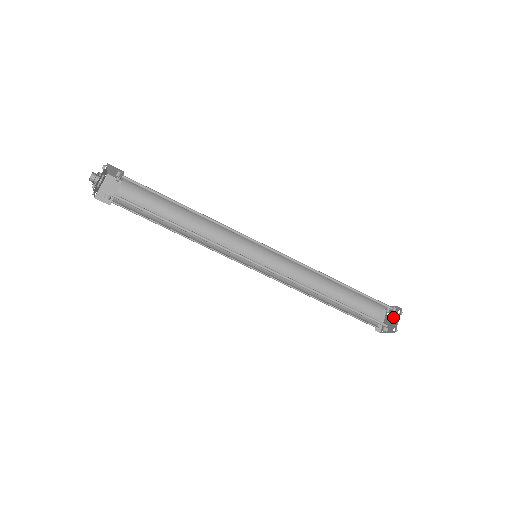
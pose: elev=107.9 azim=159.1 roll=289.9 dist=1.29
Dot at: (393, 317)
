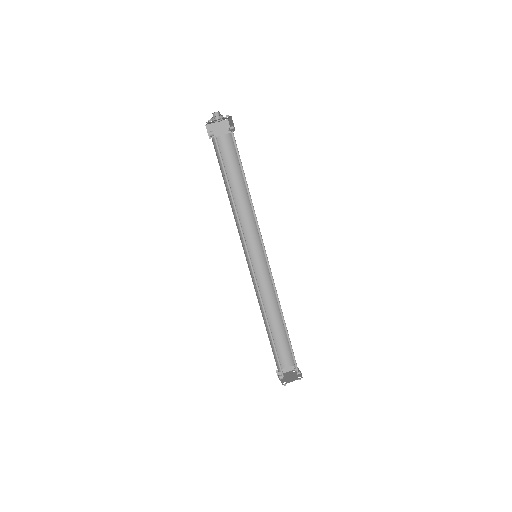
Dot at: (293, 376)
